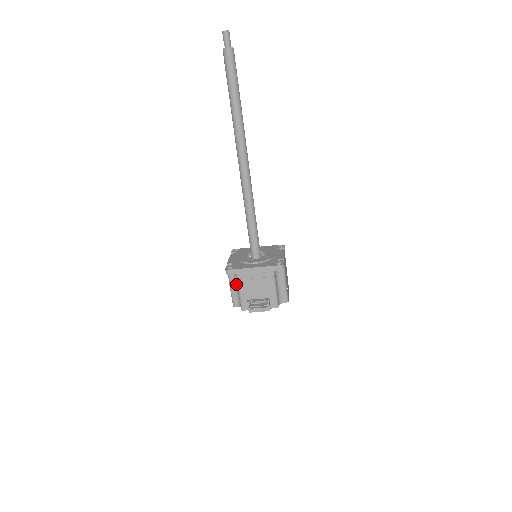
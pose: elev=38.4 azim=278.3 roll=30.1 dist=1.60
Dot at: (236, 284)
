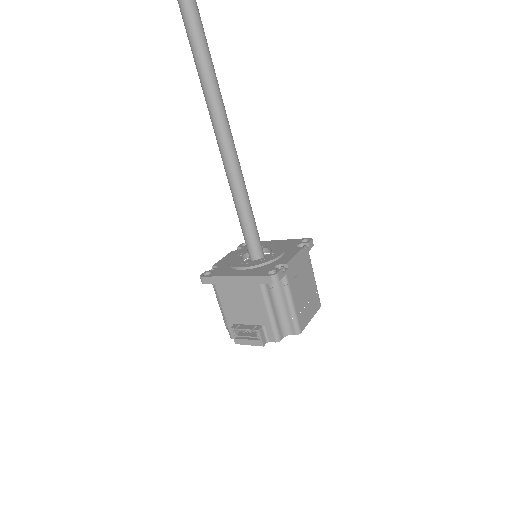
Dot at: occluded
